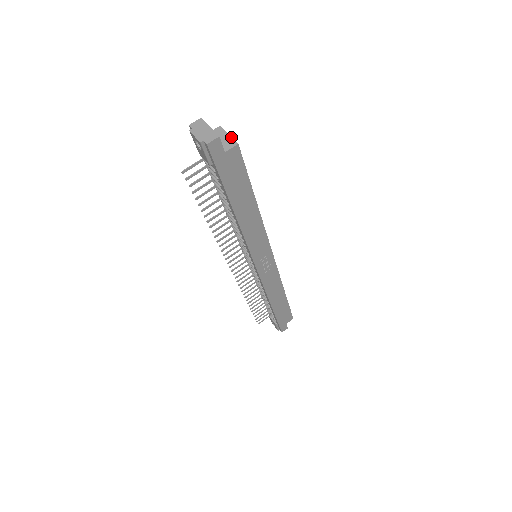
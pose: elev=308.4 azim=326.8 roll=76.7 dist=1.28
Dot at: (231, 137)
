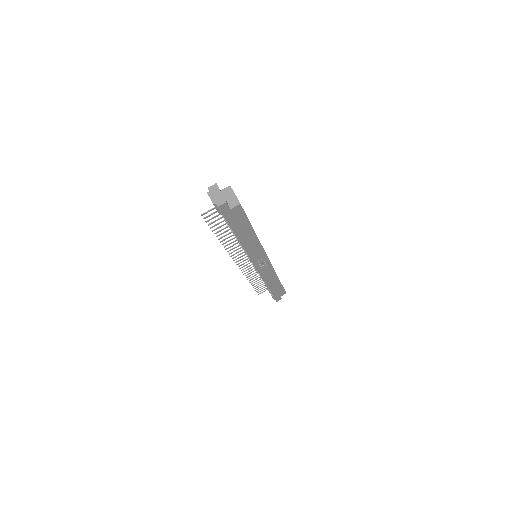
Dot at: (236, 197)
